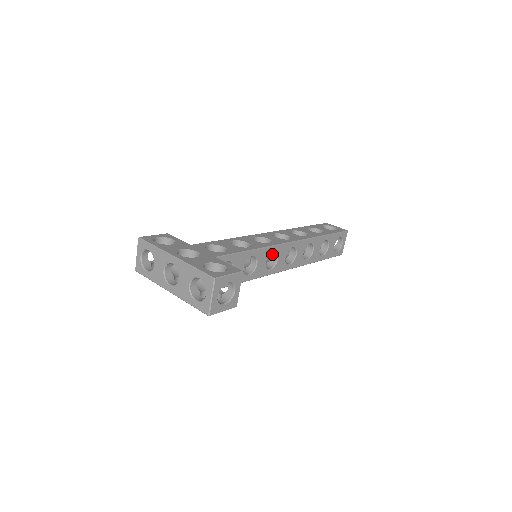
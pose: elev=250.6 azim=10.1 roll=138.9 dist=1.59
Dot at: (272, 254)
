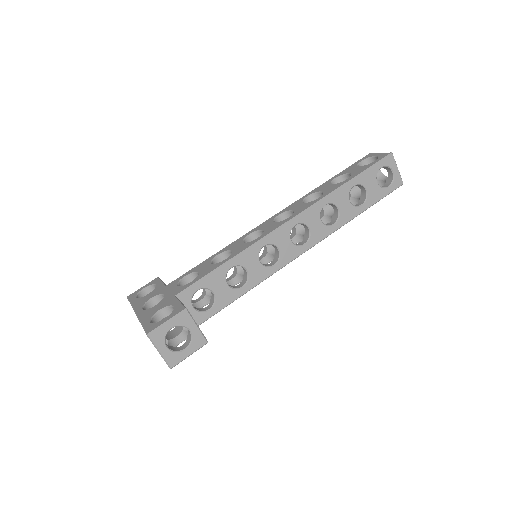
Dot at: occluded
